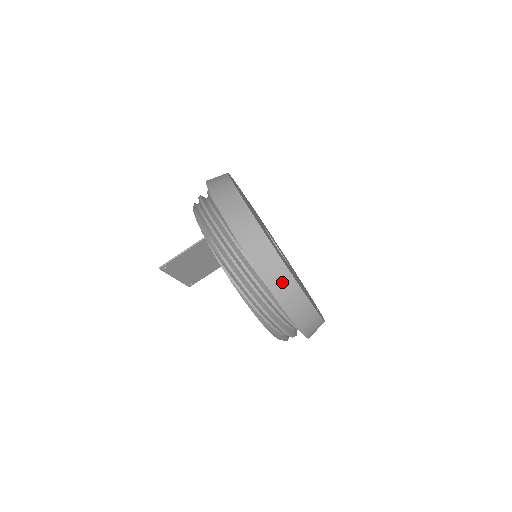
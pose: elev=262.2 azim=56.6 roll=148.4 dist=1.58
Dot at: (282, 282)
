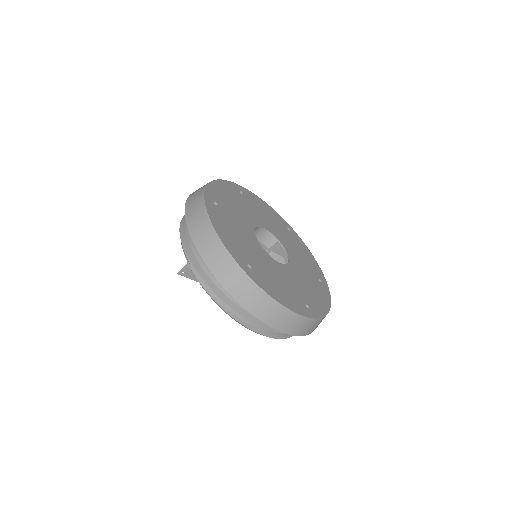
Dot at: (231, 274)
